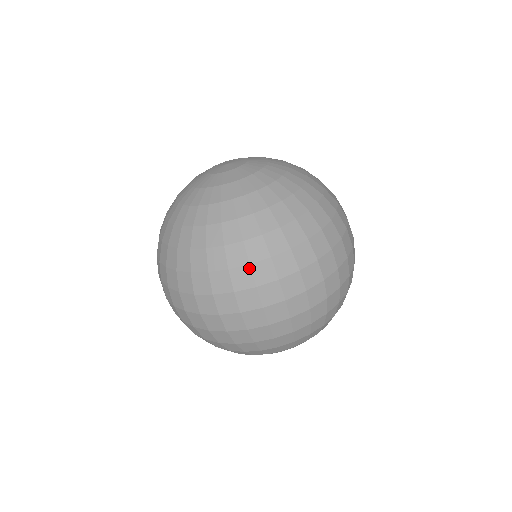
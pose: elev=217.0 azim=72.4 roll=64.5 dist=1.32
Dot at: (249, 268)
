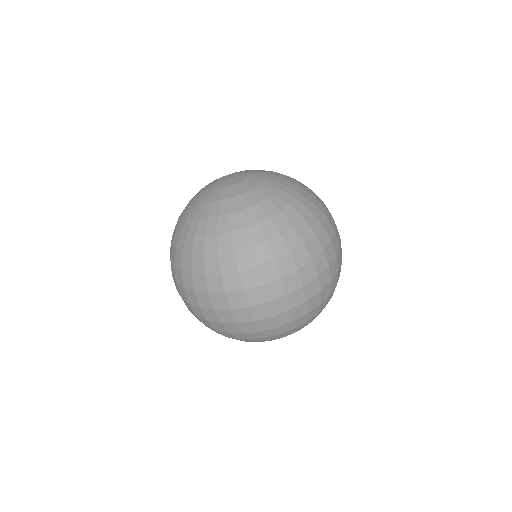
Dot at: (256, 270)
